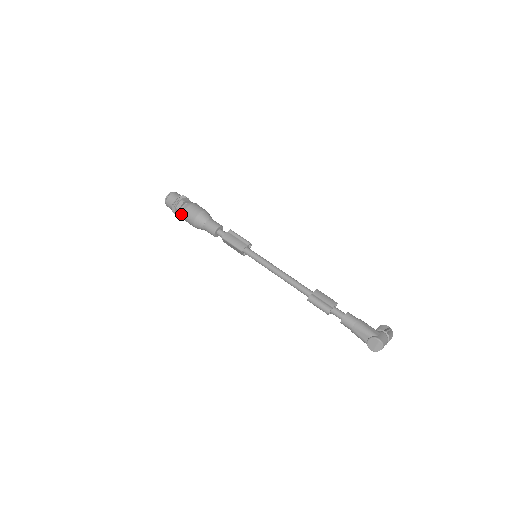
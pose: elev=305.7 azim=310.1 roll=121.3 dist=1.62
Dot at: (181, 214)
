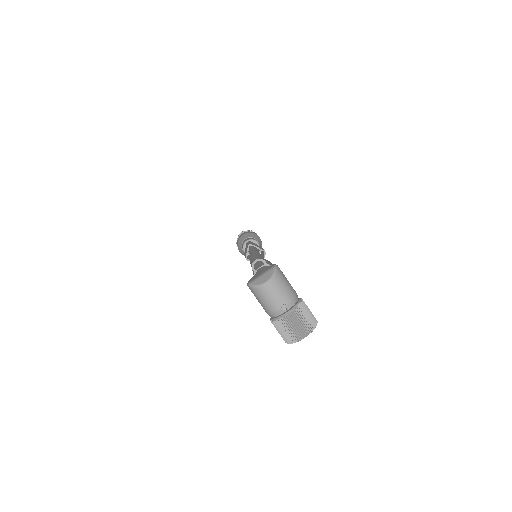
Dot at: occluded
